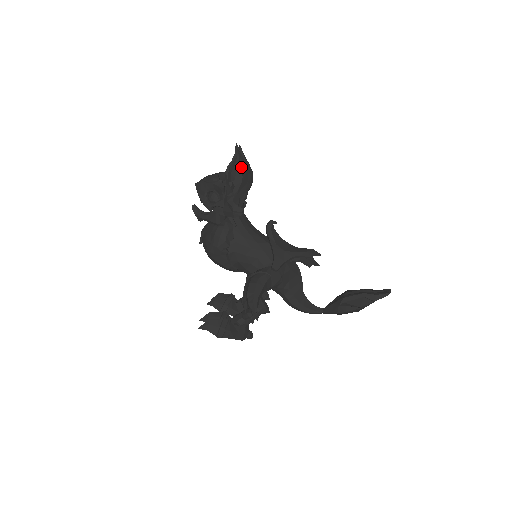
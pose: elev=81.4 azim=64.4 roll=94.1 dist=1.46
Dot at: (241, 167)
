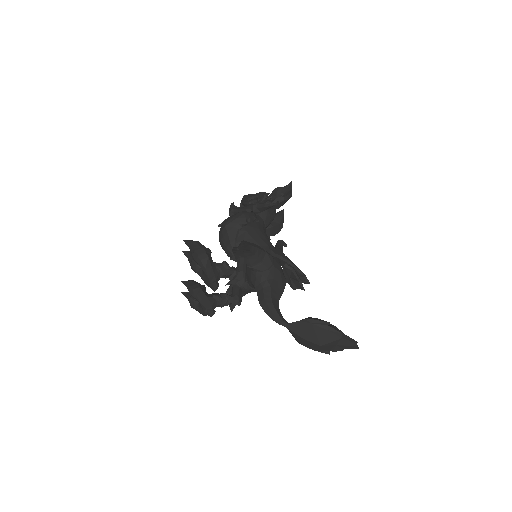
Dot at: (286, 193)
